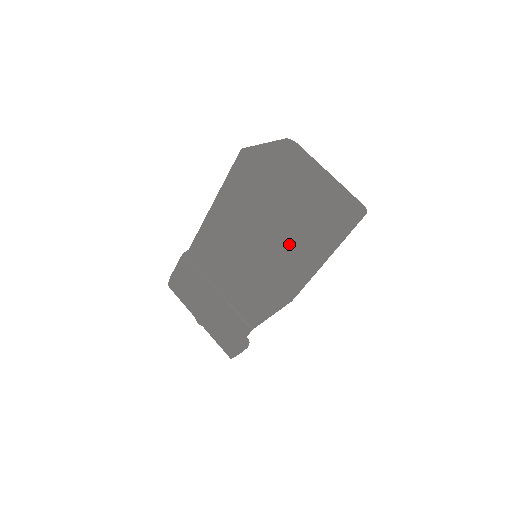
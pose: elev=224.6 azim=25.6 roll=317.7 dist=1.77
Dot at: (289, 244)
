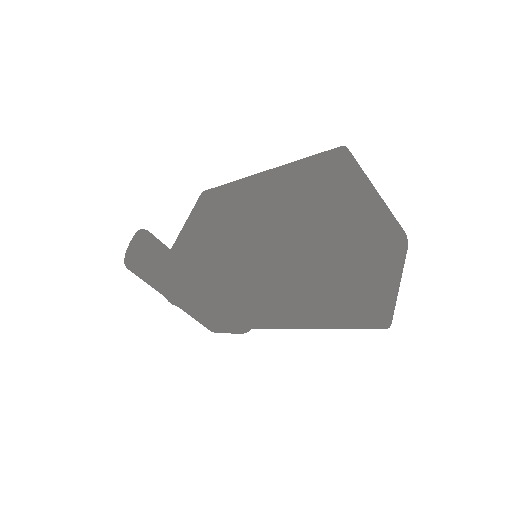
Dot at: occluded
